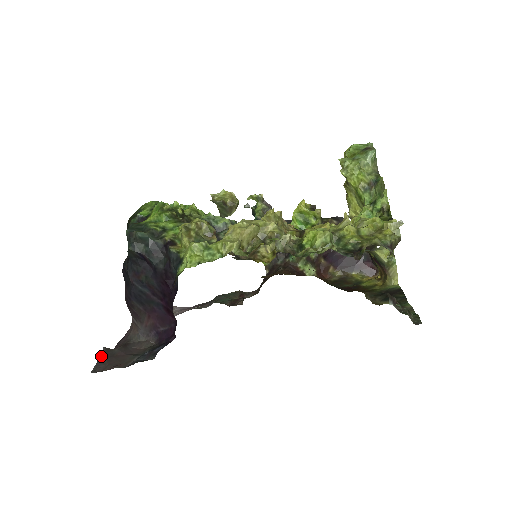
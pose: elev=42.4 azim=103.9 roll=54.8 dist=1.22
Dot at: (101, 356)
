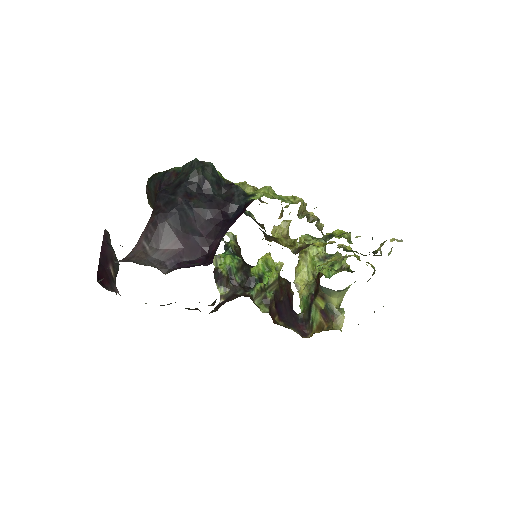
Dot at: occluded
